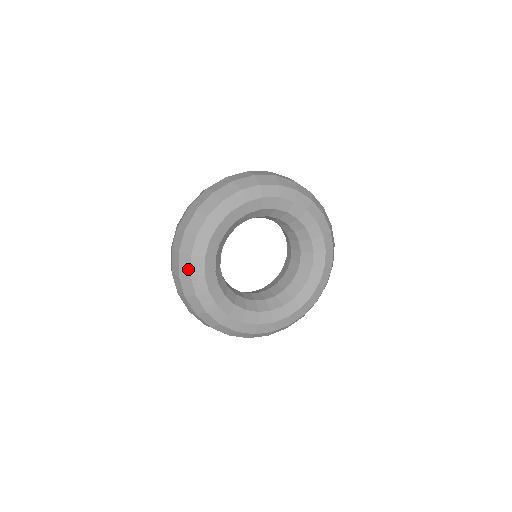
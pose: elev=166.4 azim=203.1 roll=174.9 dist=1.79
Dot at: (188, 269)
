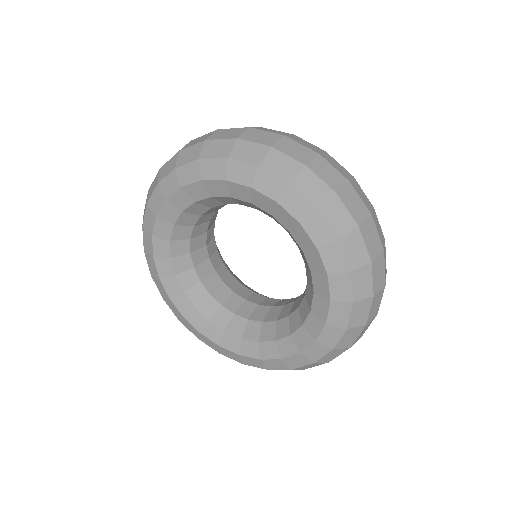
Dot at: (144, 216)
